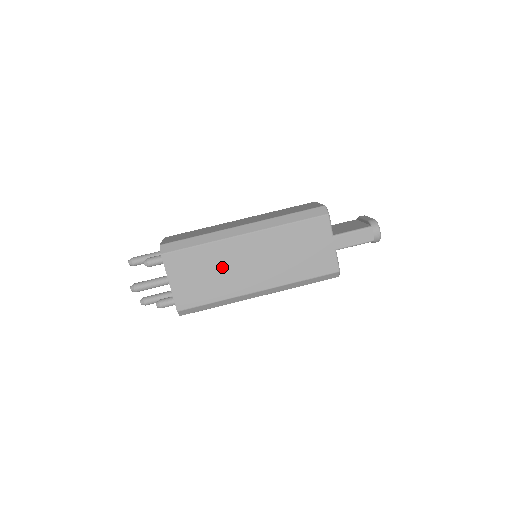
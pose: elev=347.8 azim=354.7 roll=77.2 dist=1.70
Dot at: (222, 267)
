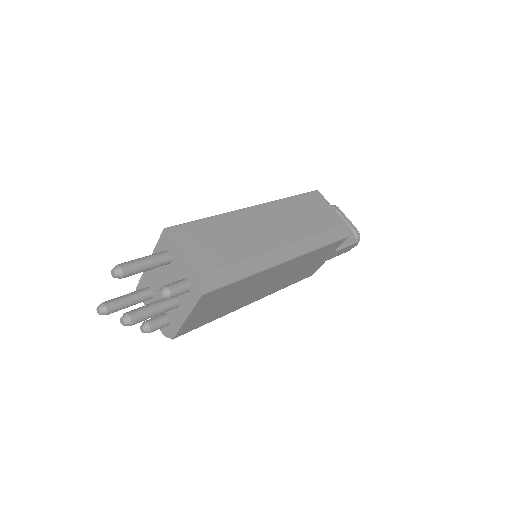
Dot at: (245, 292)
